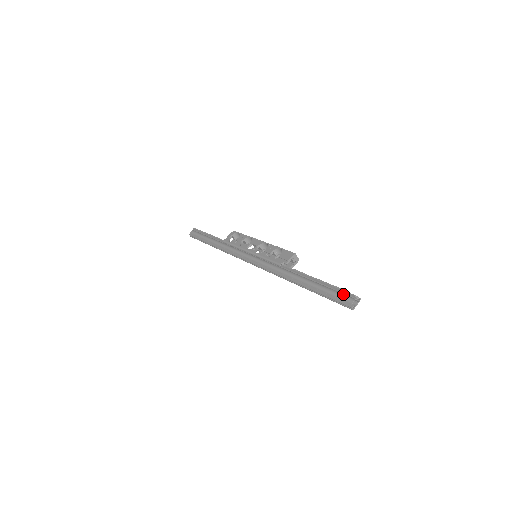
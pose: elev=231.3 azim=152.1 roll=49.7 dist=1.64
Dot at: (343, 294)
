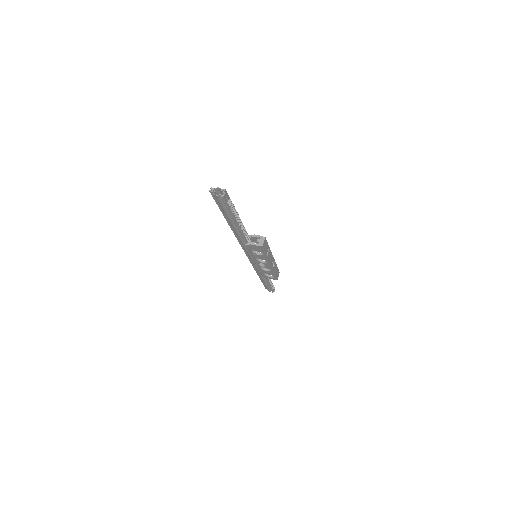
Dot at: occluded
